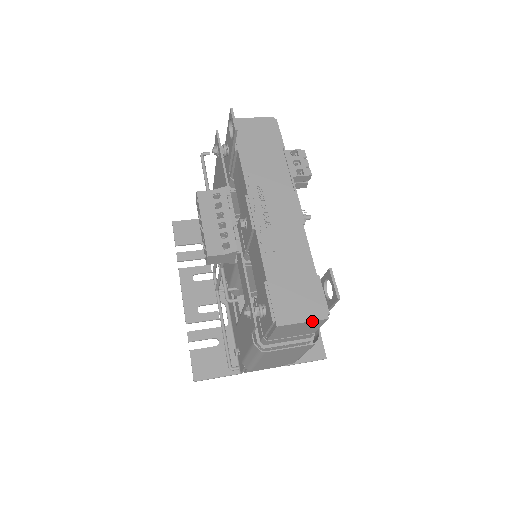
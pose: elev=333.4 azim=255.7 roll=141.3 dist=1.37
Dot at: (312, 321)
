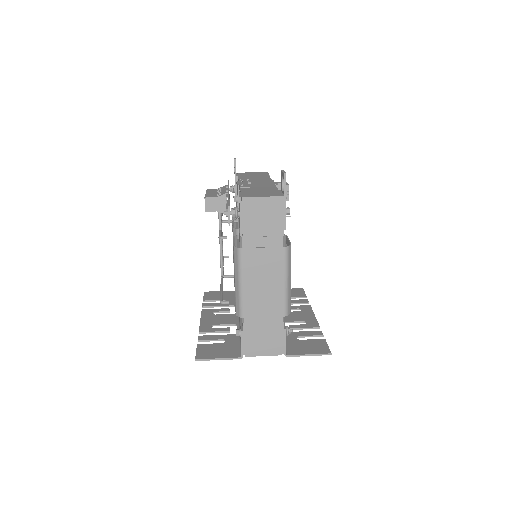
Dot at: (270, 197)
